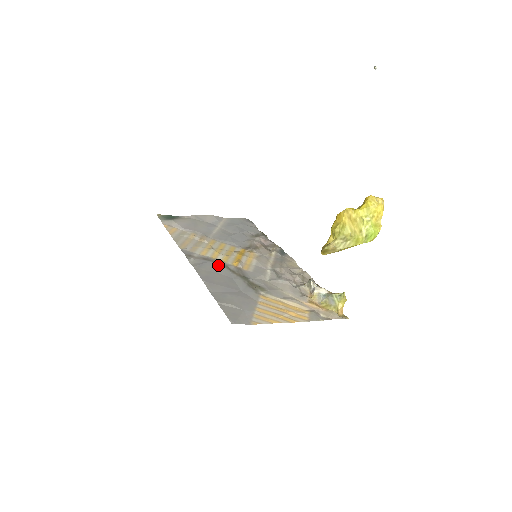
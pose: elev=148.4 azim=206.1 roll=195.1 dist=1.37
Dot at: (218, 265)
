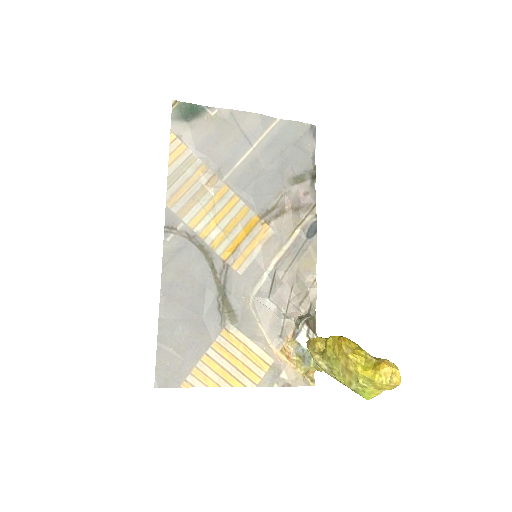
Dot at: (200, 256)
